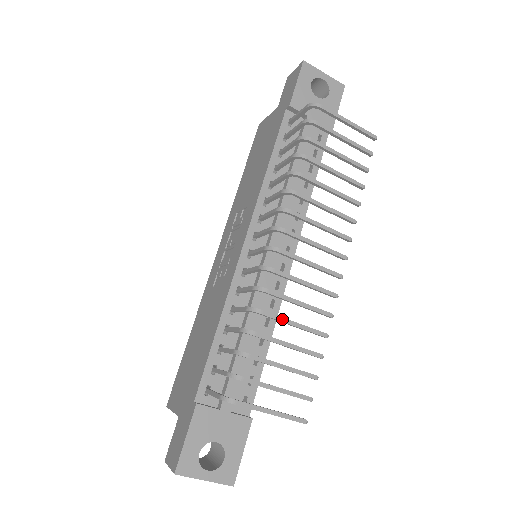
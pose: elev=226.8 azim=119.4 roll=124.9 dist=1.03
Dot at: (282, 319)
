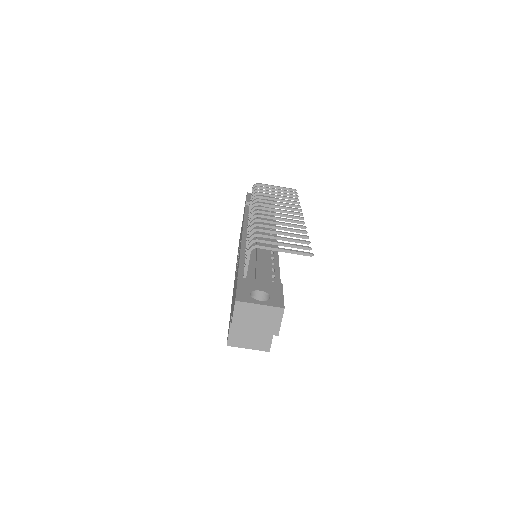
Dot at: (272, 226)
